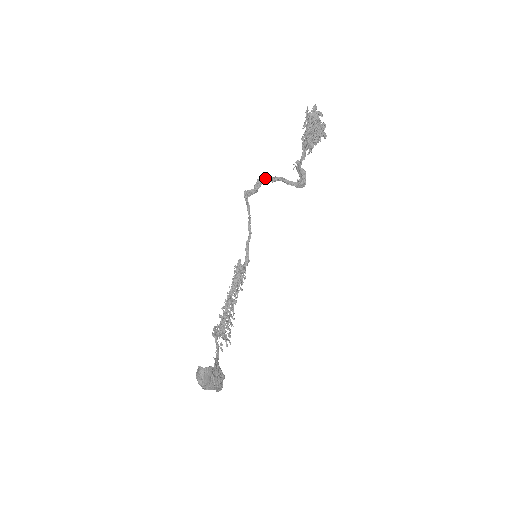
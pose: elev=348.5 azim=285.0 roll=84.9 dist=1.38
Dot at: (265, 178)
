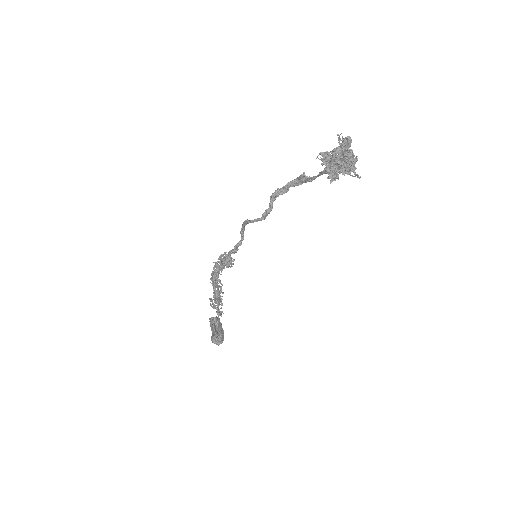
Dot at: (272, 203)
